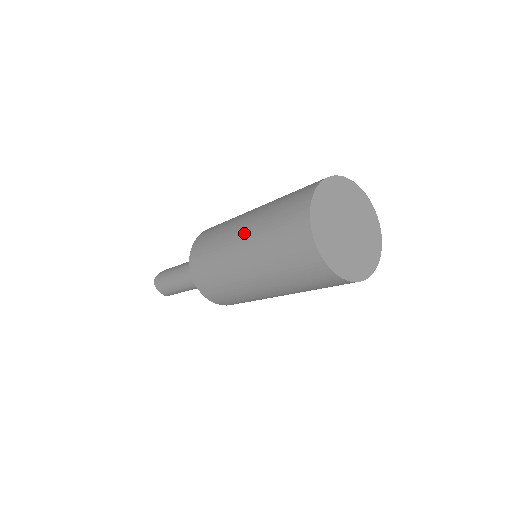
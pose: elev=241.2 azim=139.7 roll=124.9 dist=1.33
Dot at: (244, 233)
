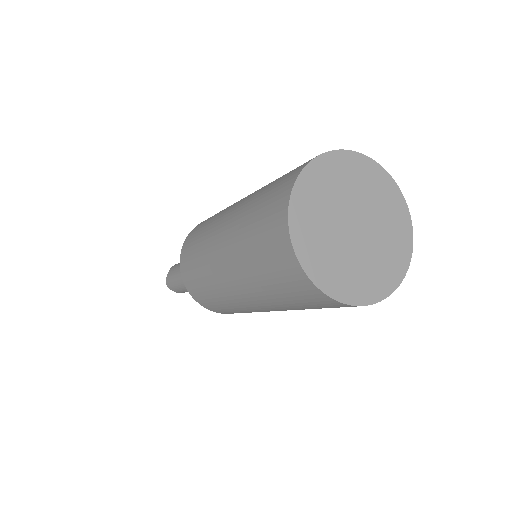
Dot at: (229, 272)
